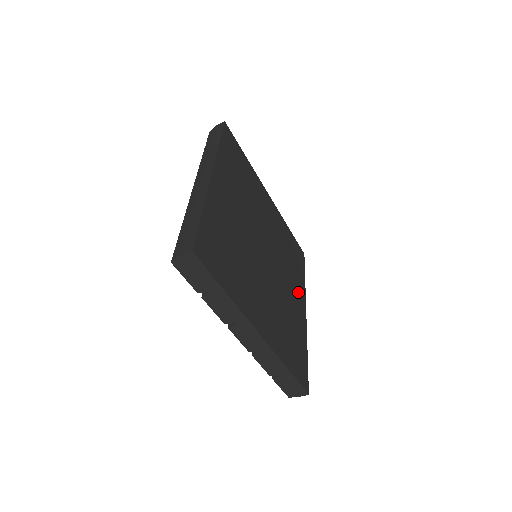
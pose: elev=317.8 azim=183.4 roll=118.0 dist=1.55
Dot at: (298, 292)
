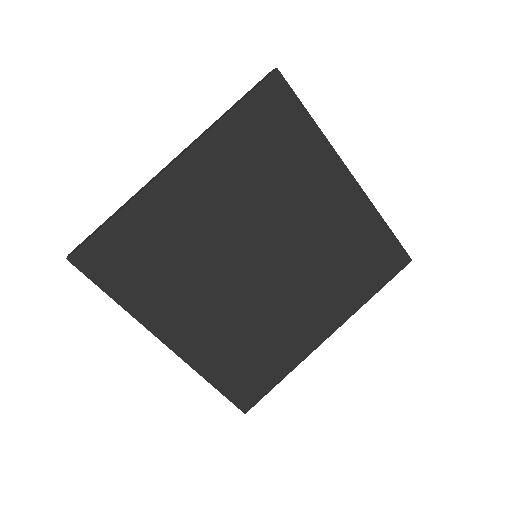
Dot at: (328, 310)
